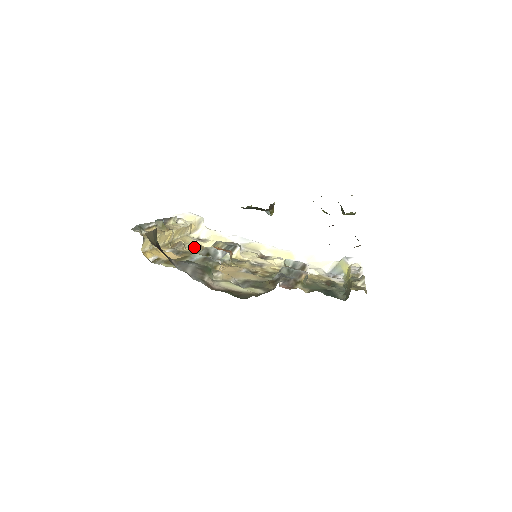
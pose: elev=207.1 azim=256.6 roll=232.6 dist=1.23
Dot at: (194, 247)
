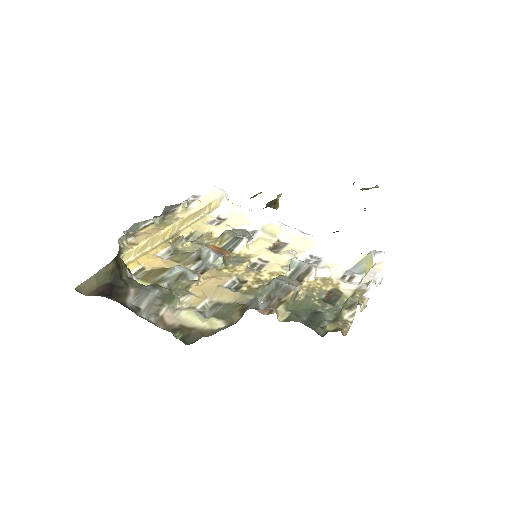
Dot at: (199, 239)
